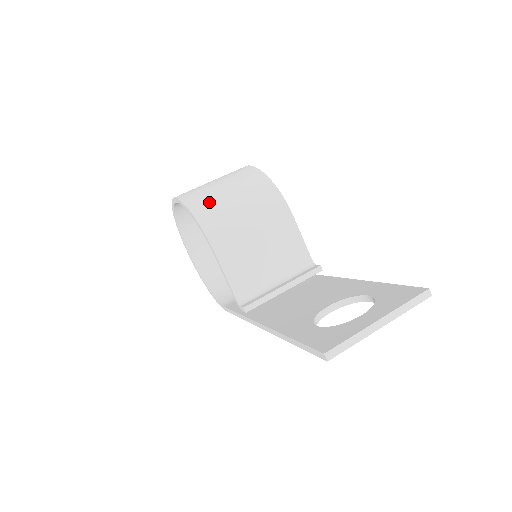
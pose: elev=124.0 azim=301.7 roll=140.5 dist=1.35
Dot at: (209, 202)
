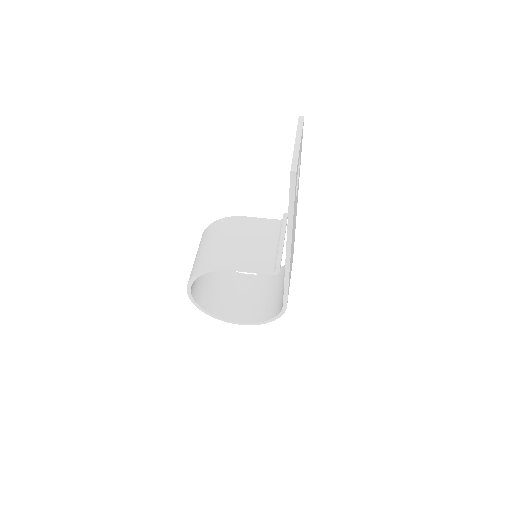
Dot at: (200, 261)
